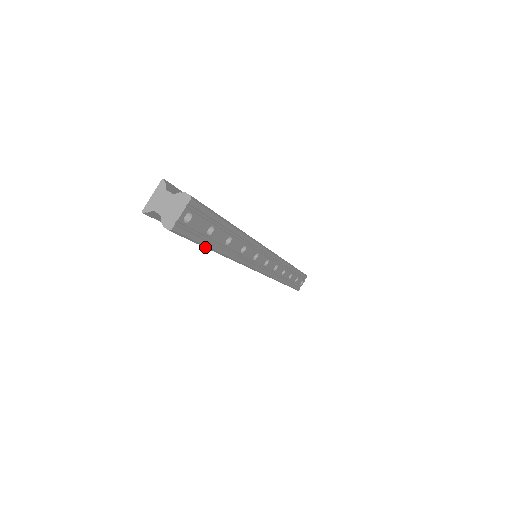
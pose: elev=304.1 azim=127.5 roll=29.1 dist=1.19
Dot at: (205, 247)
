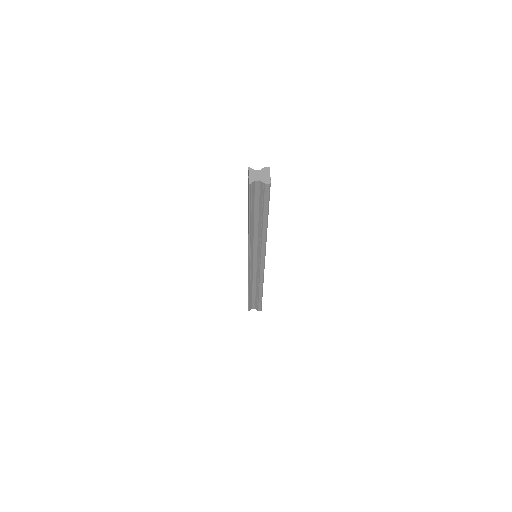
Dot at: (267, 211)
